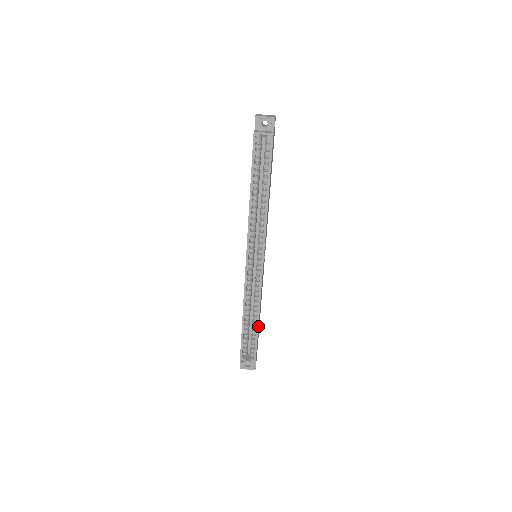
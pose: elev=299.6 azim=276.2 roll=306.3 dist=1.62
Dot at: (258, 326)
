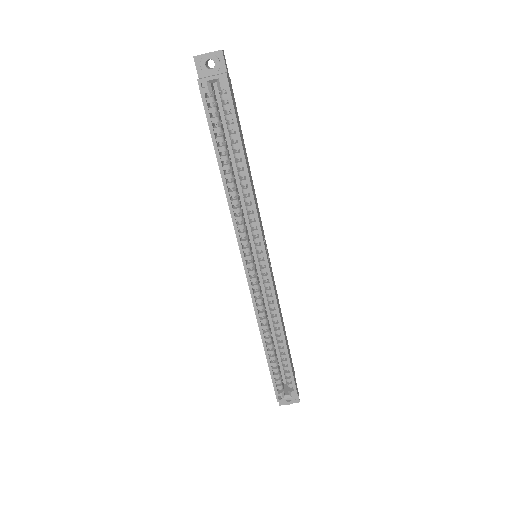
Dot at: (286, 347)
